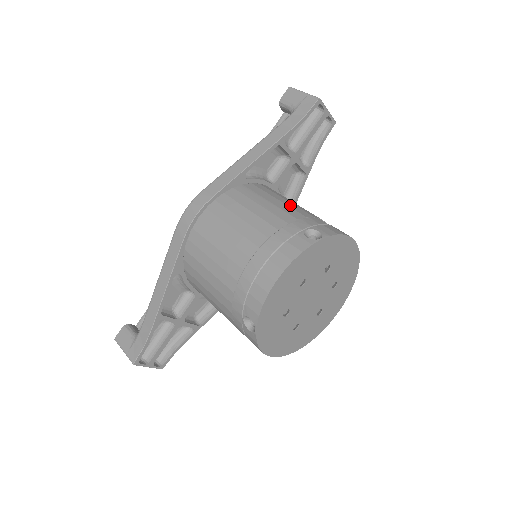
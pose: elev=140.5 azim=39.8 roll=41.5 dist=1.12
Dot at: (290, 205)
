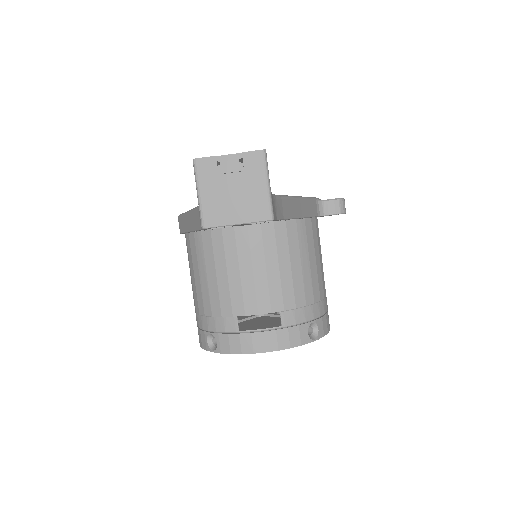
Dot at: (222, 288)
